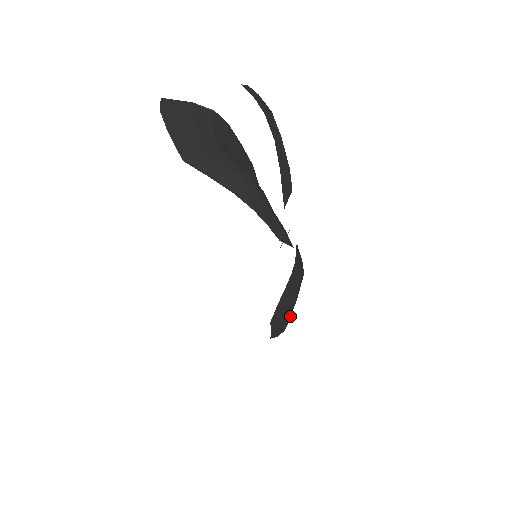
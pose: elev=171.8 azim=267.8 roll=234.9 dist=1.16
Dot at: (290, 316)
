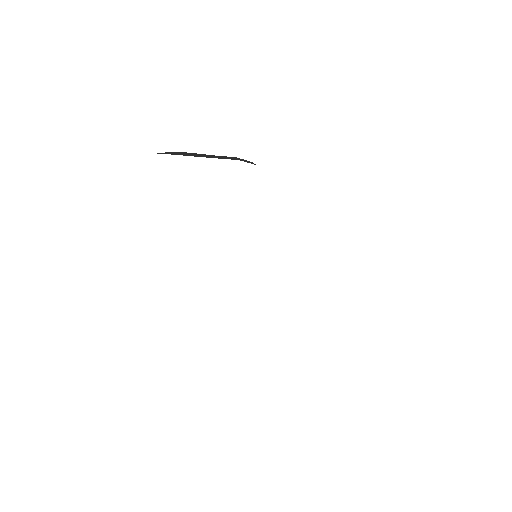
Dot at: occluded
